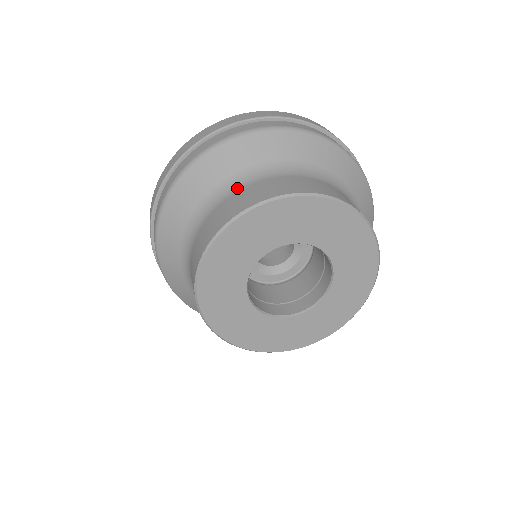
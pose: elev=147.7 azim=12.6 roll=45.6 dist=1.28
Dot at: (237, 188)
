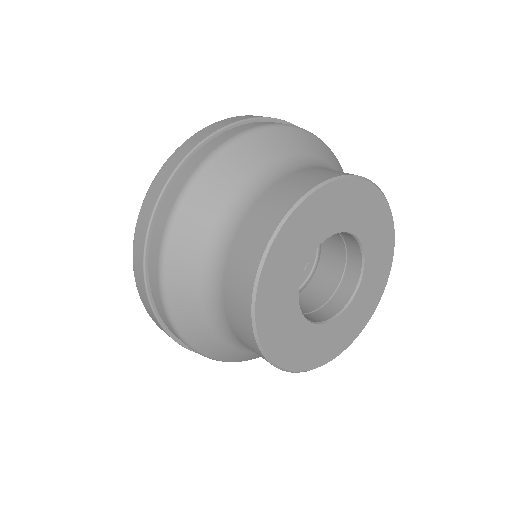
Dot at: occluded
